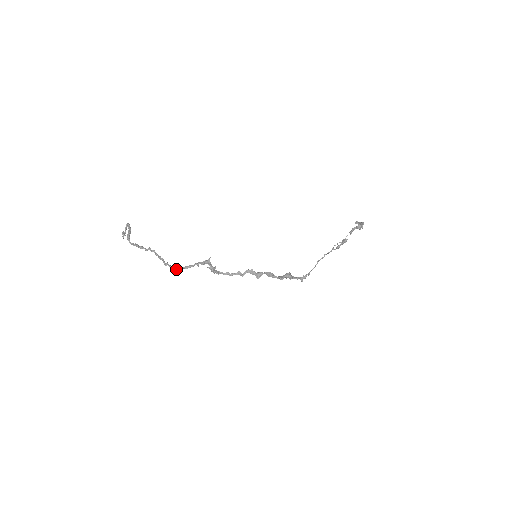
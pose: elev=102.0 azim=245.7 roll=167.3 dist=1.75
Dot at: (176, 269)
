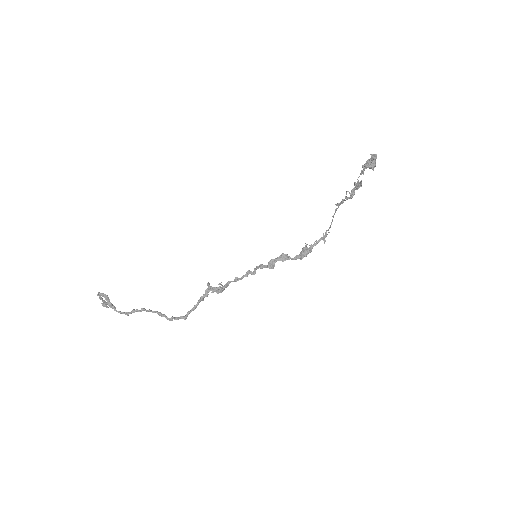
Dot at: (185, 318)
